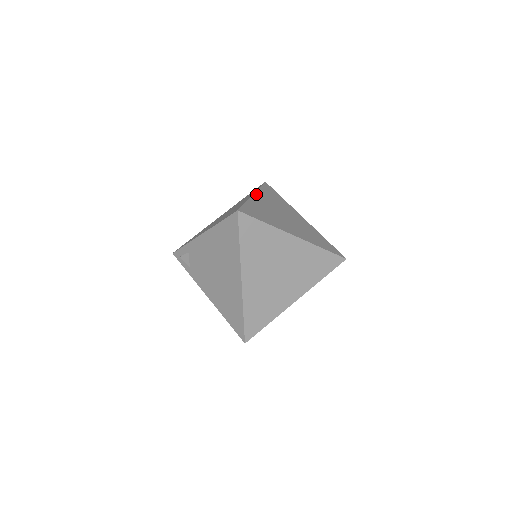
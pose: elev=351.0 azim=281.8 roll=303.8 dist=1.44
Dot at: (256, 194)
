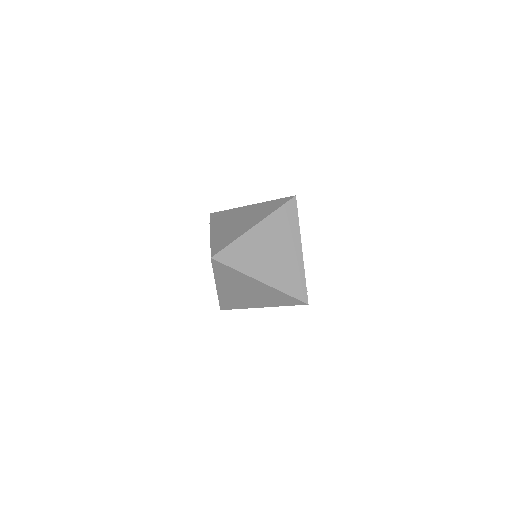
Dot at: (259, 224)
